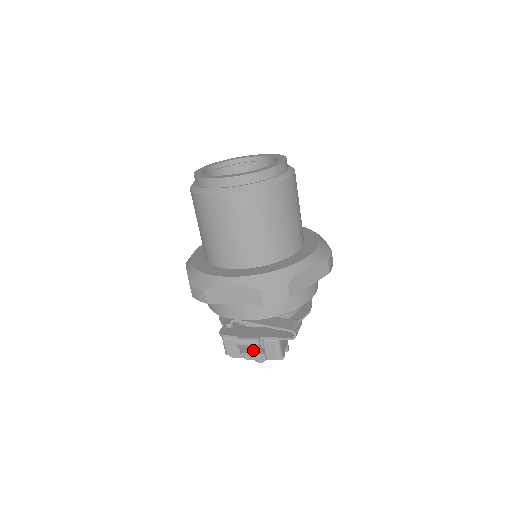
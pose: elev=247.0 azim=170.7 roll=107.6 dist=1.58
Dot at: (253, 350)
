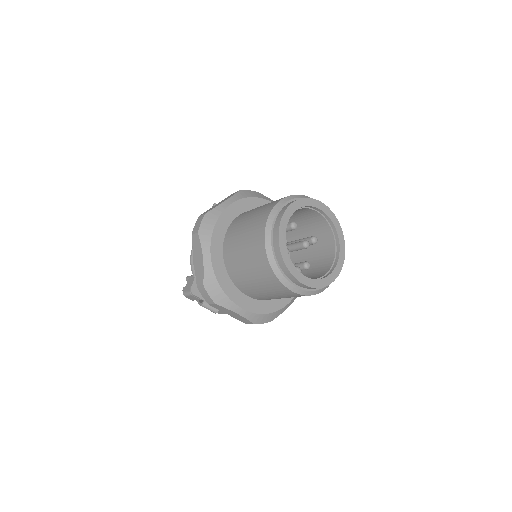
Dot at: occluded
